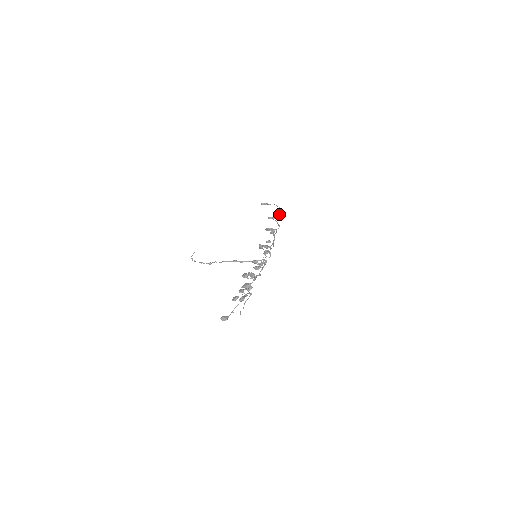
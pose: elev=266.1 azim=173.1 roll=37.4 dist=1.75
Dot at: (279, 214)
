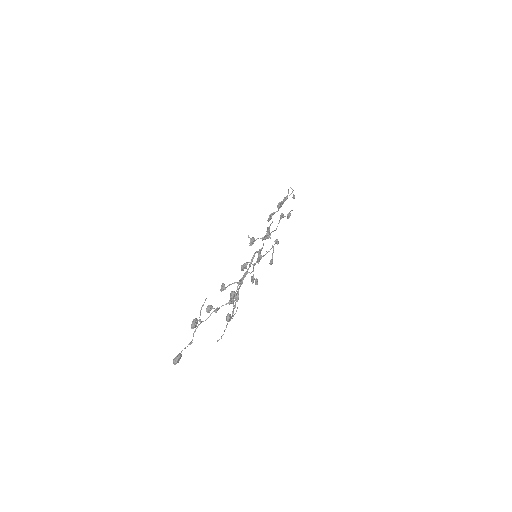
Dot at: (290, 194)
